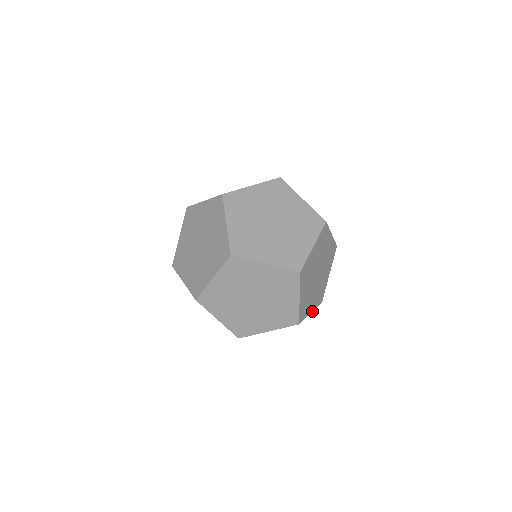
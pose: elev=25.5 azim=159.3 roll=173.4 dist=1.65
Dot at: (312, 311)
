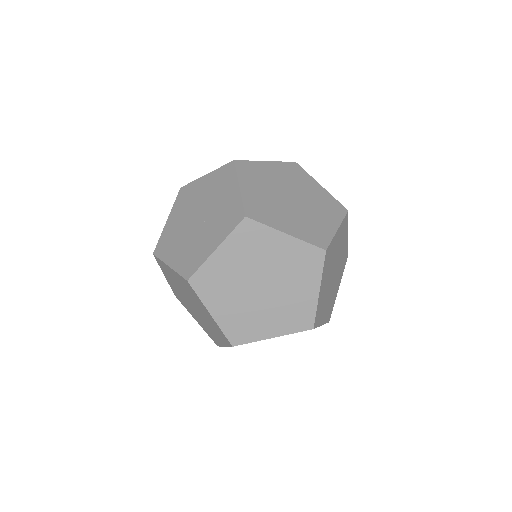
Dot at: (277, 336)
